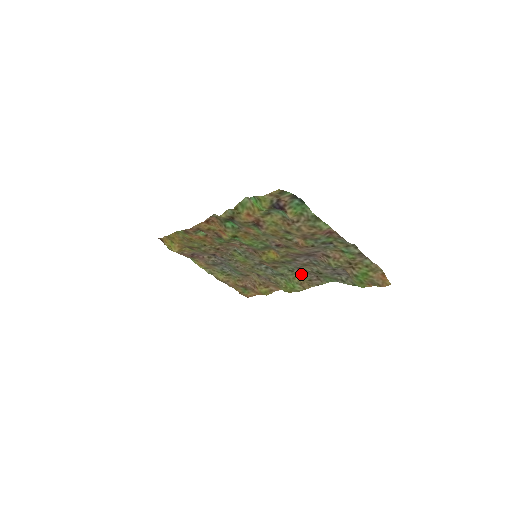
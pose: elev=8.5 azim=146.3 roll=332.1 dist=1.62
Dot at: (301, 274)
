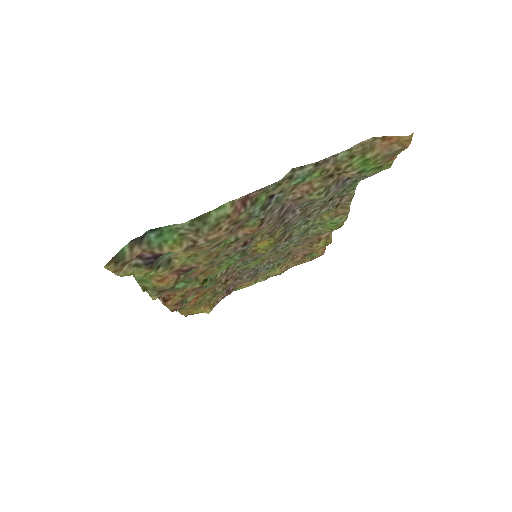
Dot at: (319, 215)
